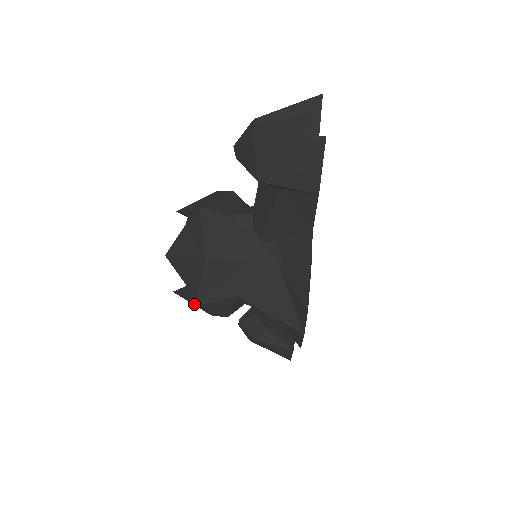
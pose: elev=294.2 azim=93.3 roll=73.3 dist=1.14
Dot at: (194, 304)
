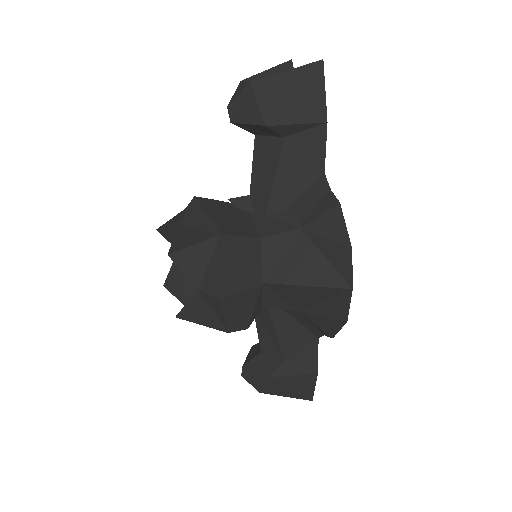
Dot at: (205, 324)
